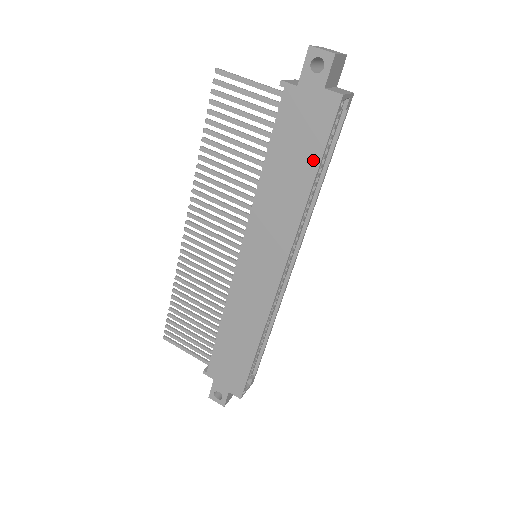
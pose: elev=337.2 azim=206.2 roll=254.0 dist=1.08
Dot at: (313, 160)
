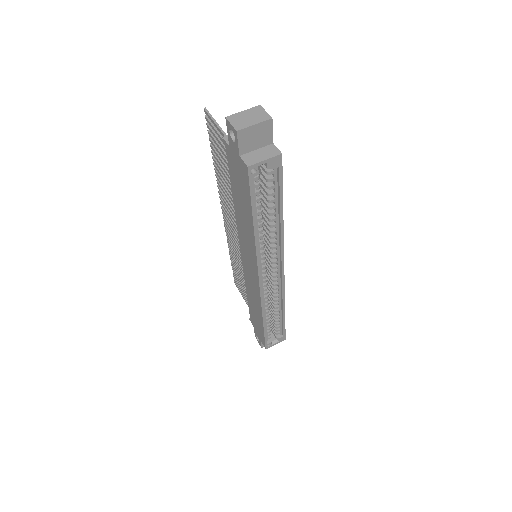
Dot at: (249, 208)
